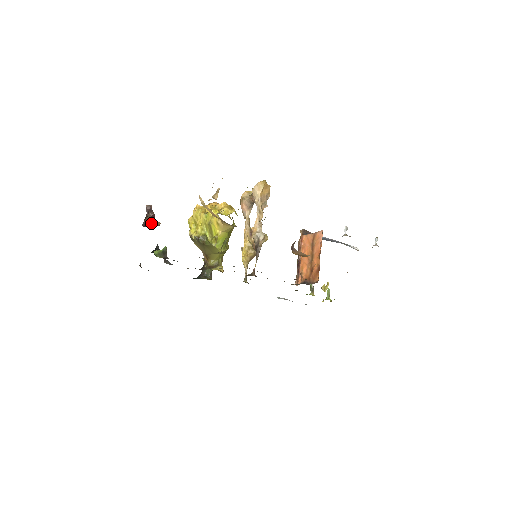
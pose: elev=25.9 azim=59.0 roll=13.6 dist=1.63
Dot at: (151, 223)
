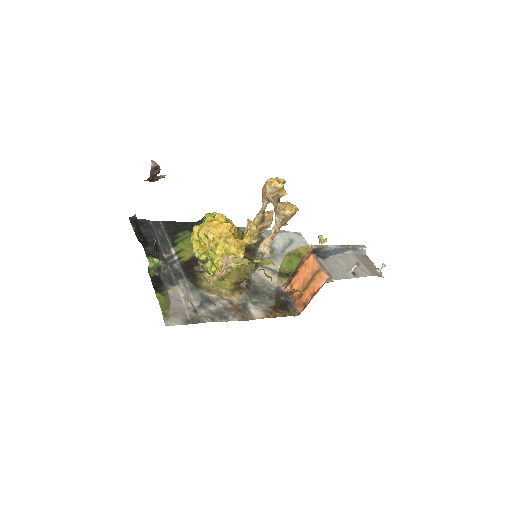
Dot at: (154, 178)
